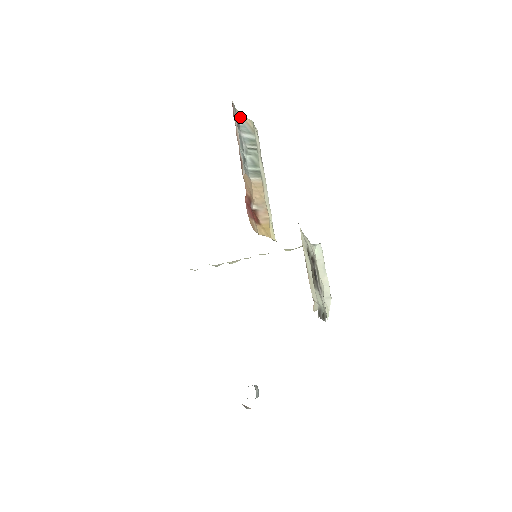
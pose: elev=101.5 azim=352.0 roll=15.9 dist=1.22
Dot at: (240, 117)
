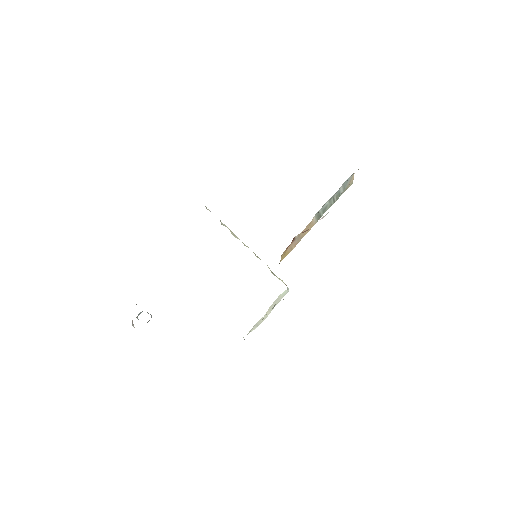
Dot at: (352, 175)
